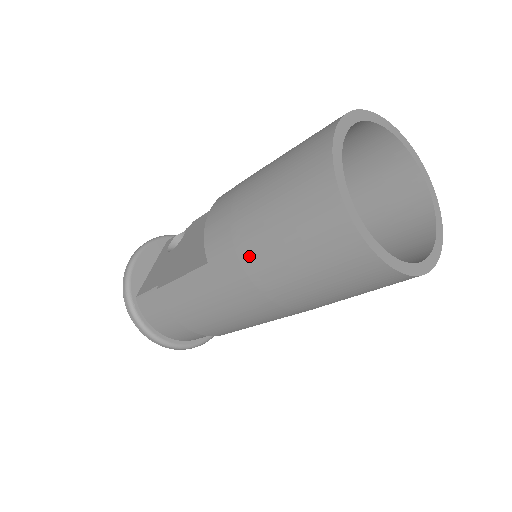
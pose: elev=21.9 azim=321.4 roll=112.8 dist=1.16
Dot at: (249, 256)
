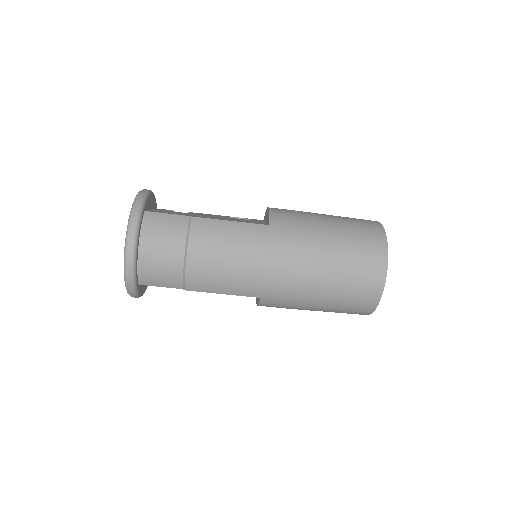
Dot at: (311, 236)
